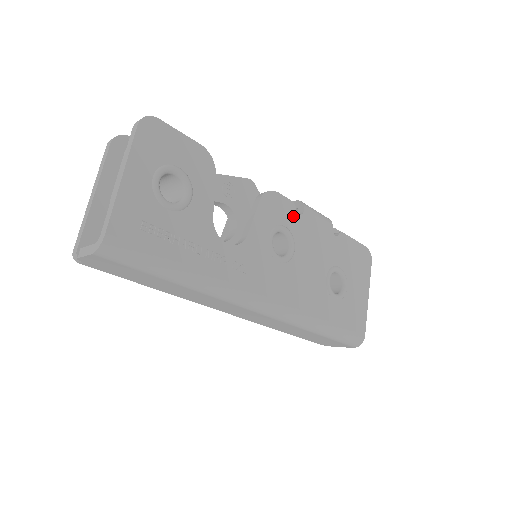
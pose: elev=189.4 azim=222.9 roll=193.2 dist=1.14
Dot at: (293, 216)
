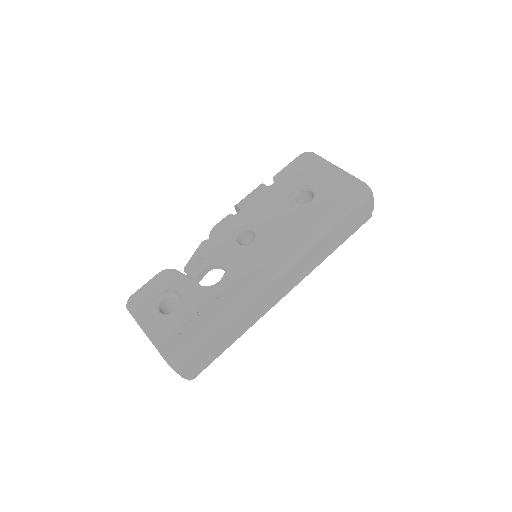
Dot at: (236, 219)
